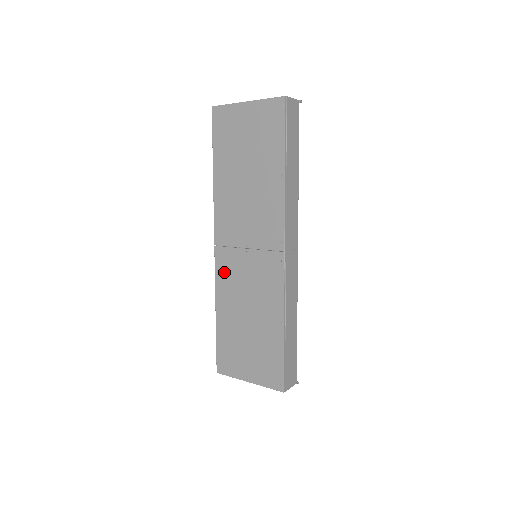
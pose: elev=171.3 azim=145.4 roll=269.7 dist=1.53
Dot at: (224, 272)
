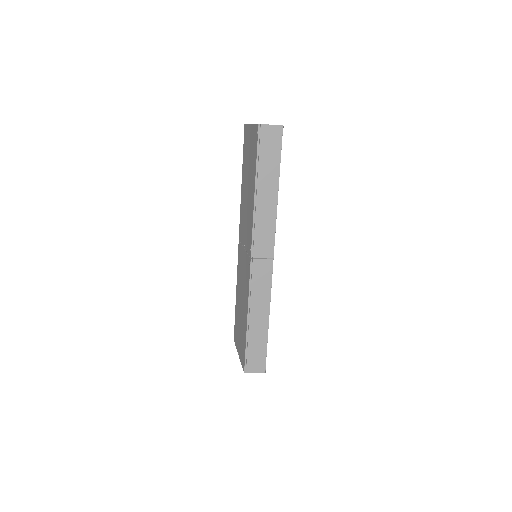
Dot at: (239, 263)
